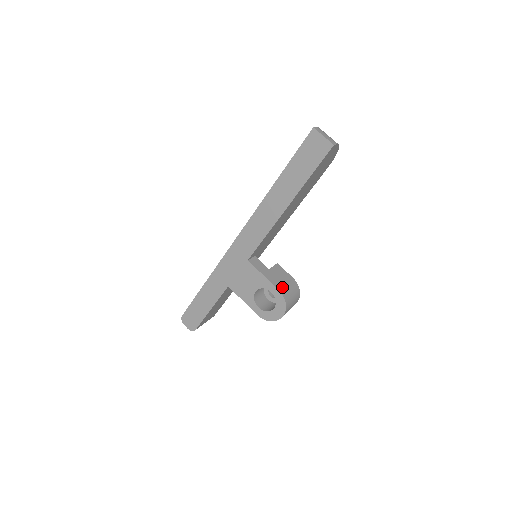
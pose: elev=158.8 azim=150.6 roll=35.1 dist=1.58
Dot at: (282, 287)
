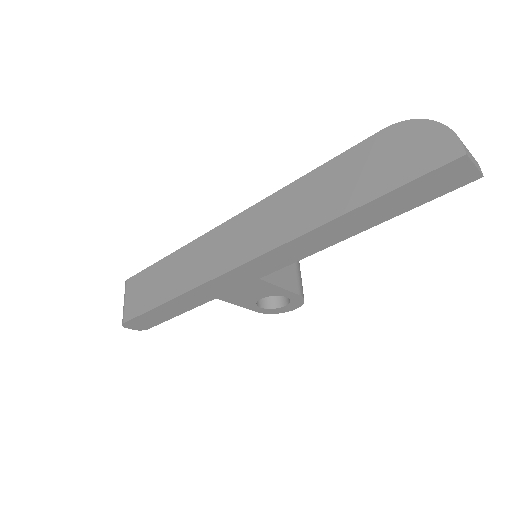
Dot at: (298, 286)
